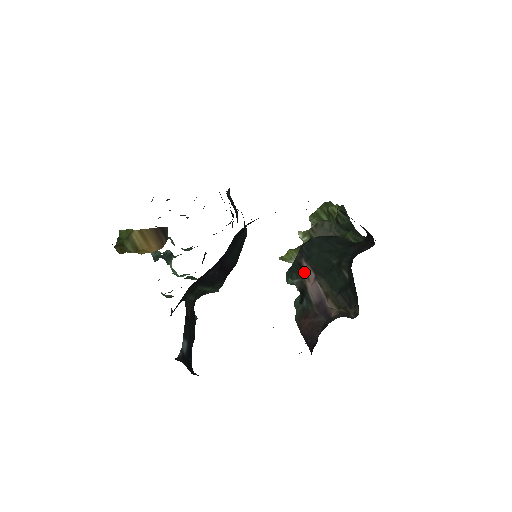
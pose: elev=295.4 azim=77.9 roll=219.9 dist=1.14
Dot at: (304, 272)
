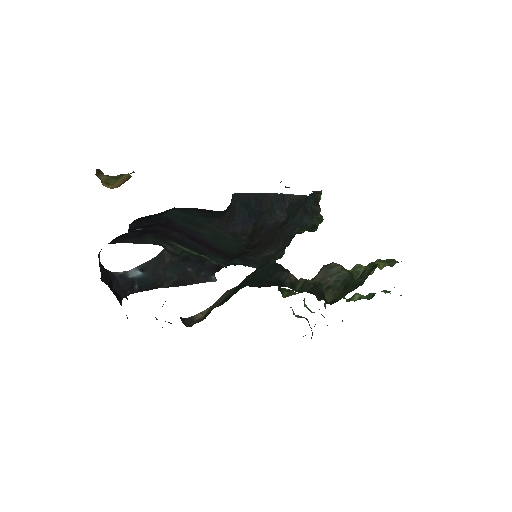
Dot at: occluded
